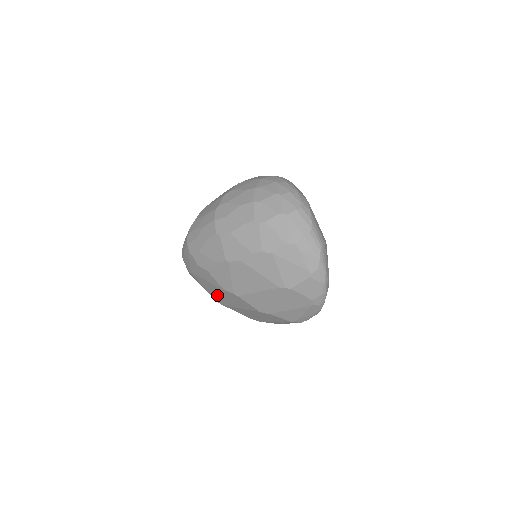
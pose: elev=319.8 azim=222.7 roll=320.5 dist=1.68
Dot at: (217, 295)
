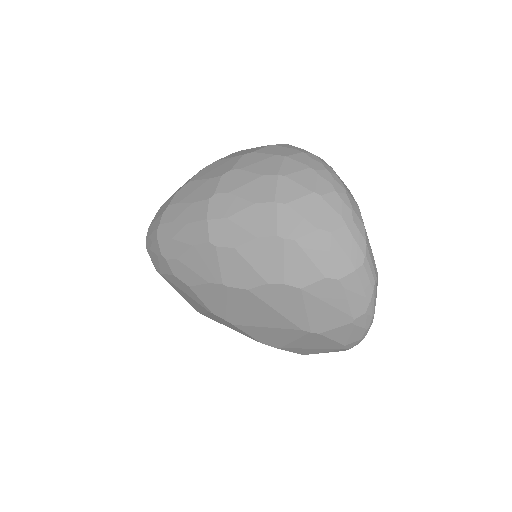
Dot at: (197, 307)
